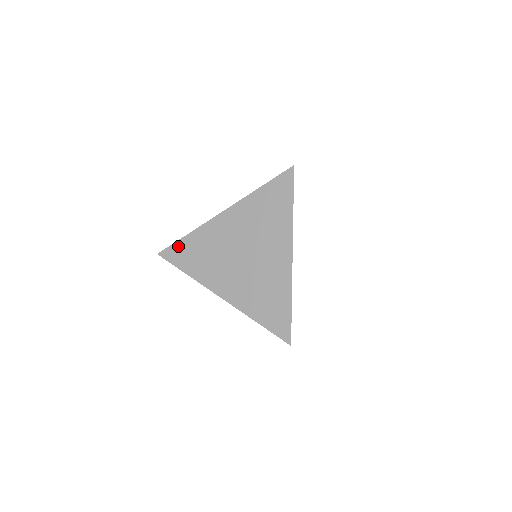
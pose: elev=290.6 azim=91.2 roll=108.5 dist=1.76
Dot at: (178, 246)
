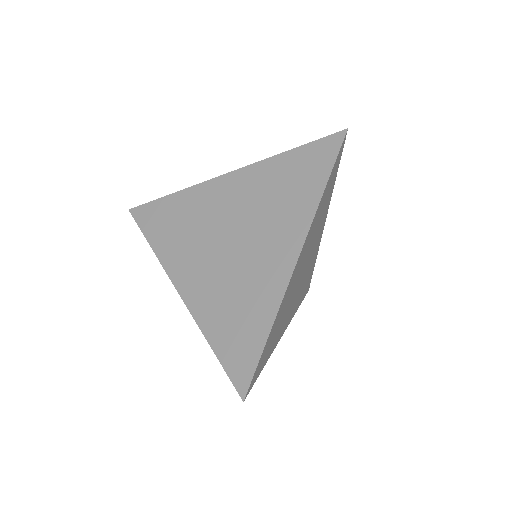
Dot at: (156, 206)
